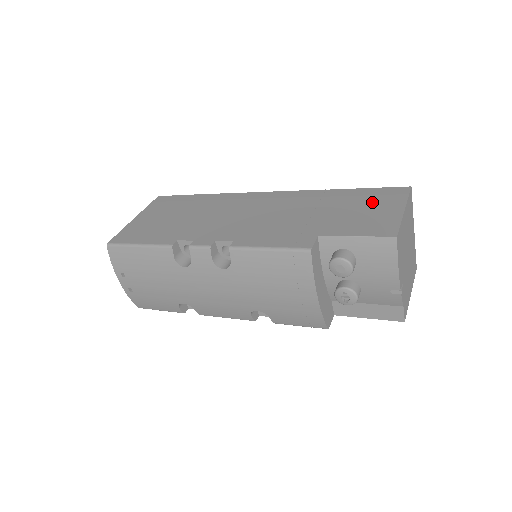
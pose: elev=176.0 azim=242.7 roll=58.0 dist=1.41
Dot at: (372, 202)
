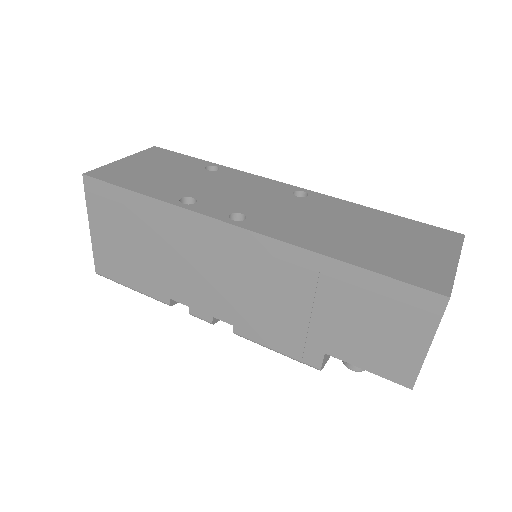
Dot at: (389, 316)
